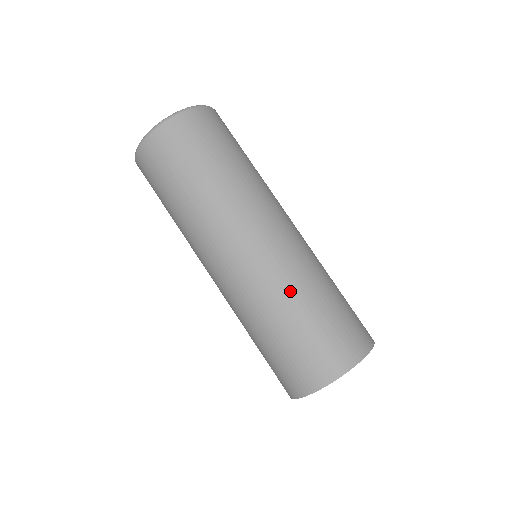
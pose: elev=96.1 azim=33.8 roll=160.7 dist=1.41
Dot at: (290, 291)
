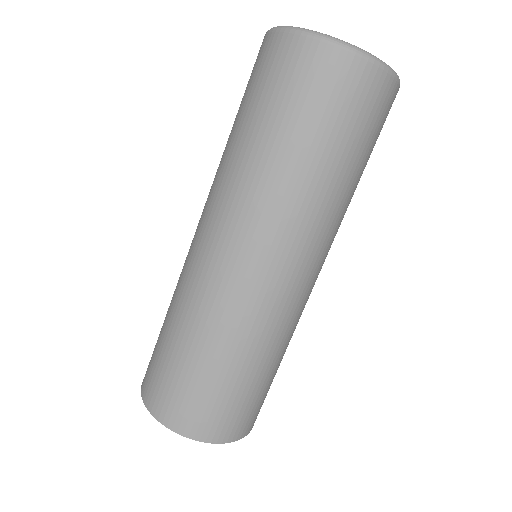
Dot at: (204, 324)
